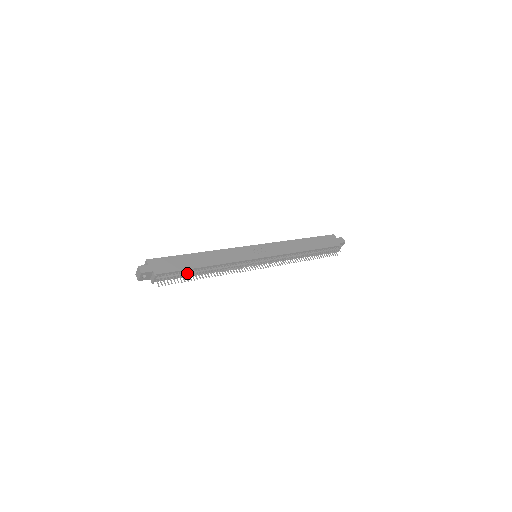
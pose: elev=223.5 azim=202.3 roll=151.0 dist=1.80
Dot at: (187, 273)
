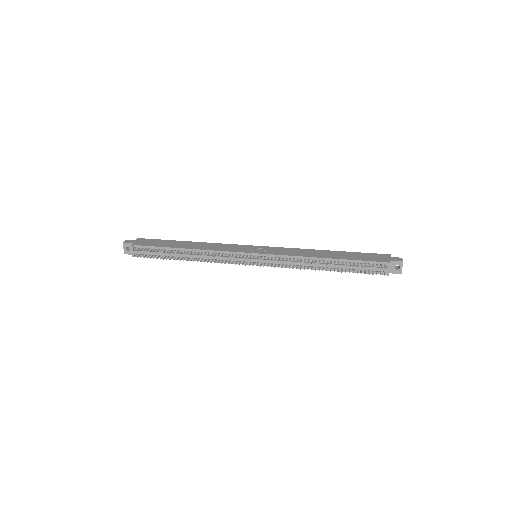
Dot at: (165, 252)
